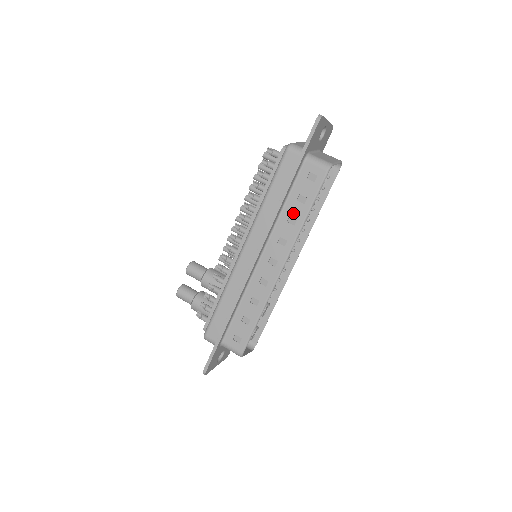
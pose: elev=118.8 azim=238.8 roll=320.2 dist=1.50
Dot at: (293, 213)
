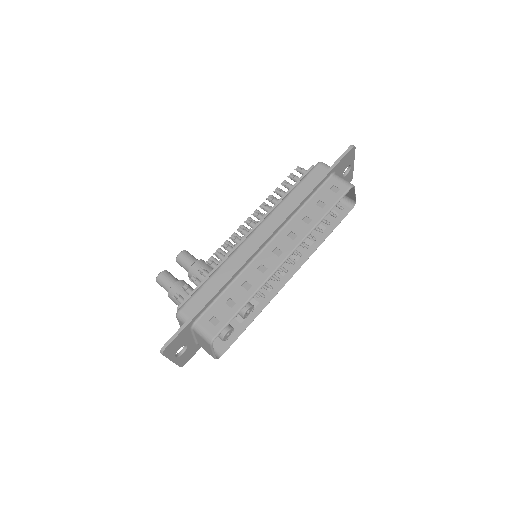
Dot at: (310, 214)
